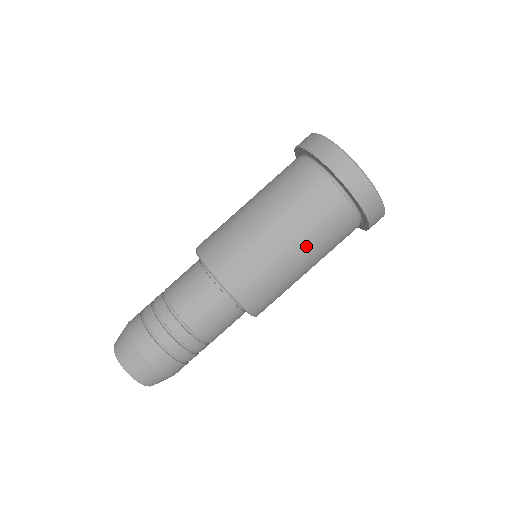
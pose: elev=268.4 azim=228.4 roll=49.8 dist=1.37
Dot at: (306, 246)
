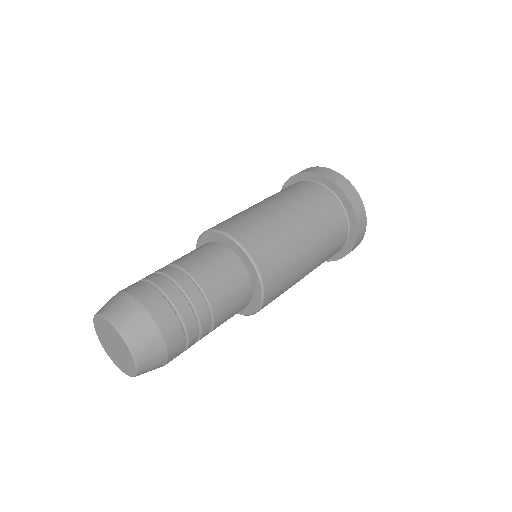
Dot at: (277, 199)
